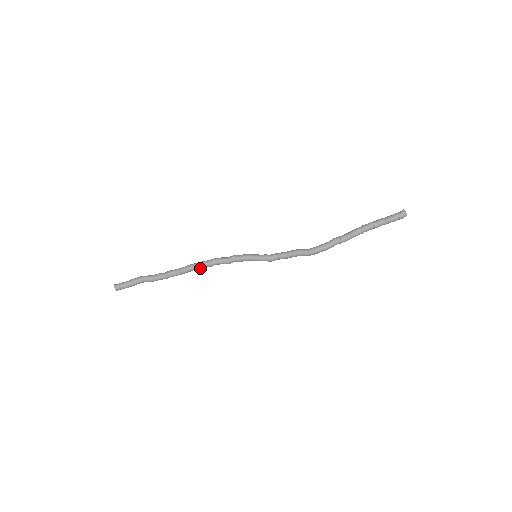
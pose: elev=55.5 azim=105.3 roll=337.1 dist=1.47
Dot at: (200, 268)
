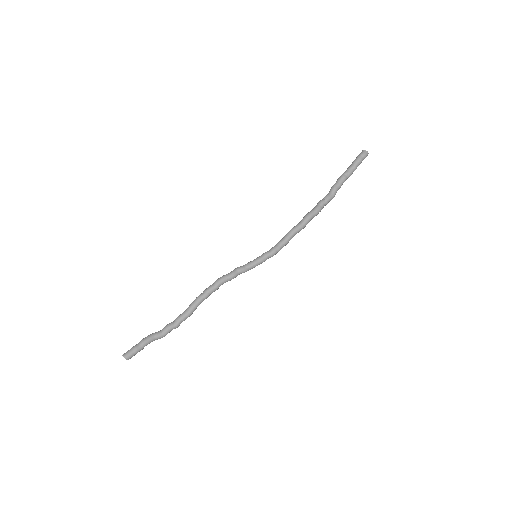
Dot at: (206, 295)
